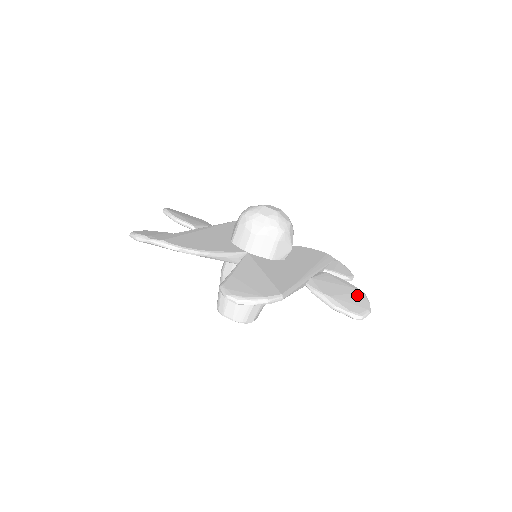
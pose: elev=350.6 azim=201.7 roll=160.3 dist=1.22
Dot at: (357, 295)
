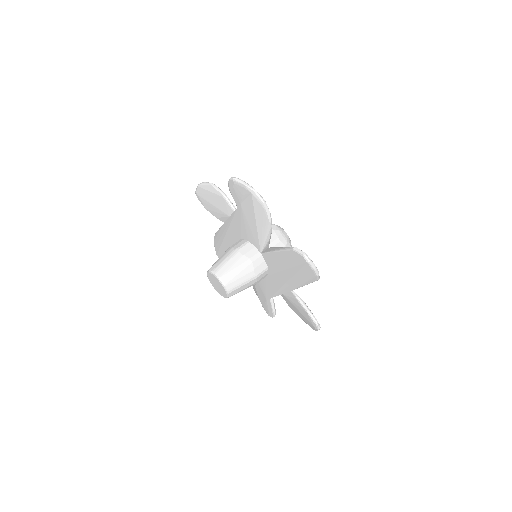
Dot at: occluded
